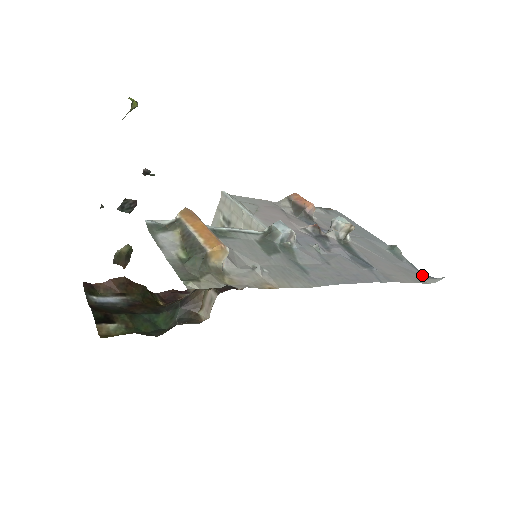
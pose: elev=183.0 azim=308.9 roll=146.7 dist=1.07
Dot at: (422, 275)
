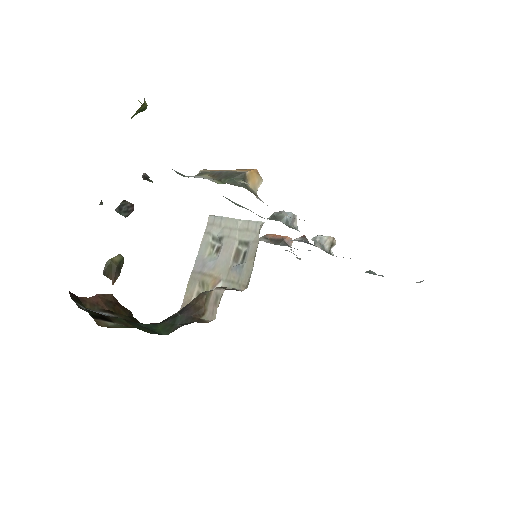
Dot at: occluded
